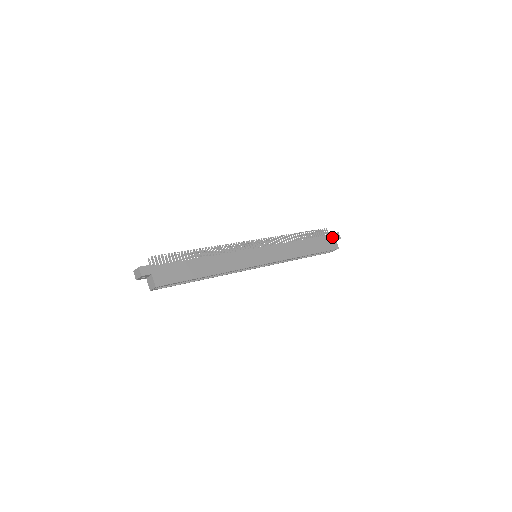
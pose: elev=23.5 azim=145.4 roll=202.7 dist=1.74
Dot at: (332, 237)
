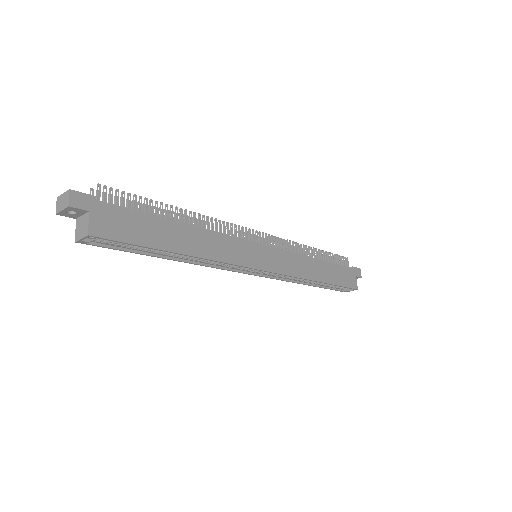
Dot at: (353, 271)
